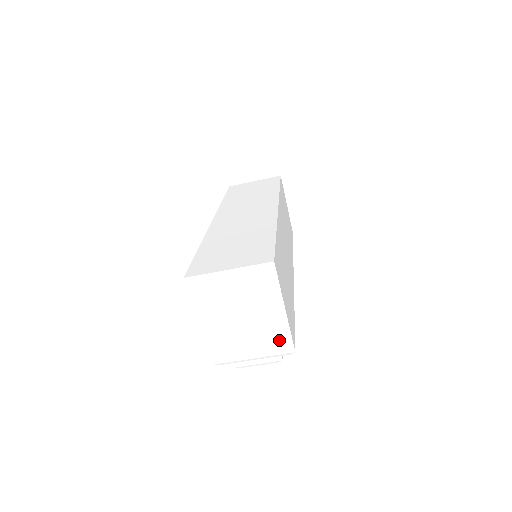
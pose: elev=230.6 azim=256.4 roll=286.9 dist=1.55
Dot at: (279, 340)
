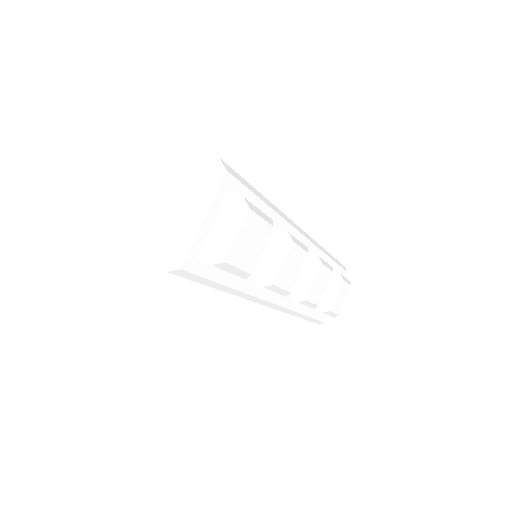
Dot at: (194, 169)
